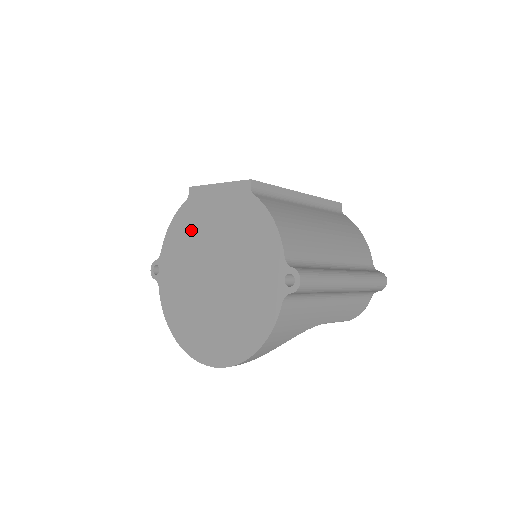
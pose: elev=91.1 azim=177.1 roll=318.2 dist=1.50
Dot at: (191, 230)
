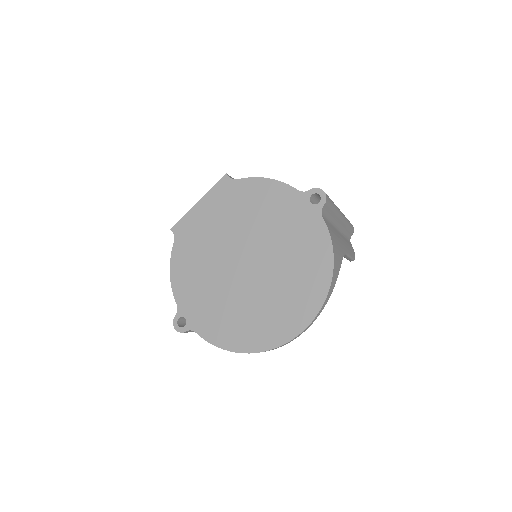
Dot at: (197, 255)
